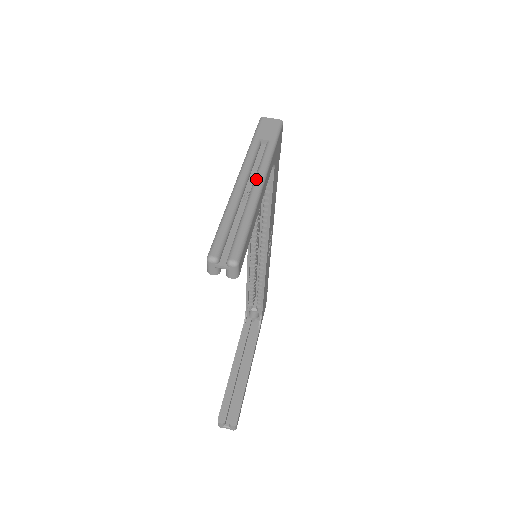
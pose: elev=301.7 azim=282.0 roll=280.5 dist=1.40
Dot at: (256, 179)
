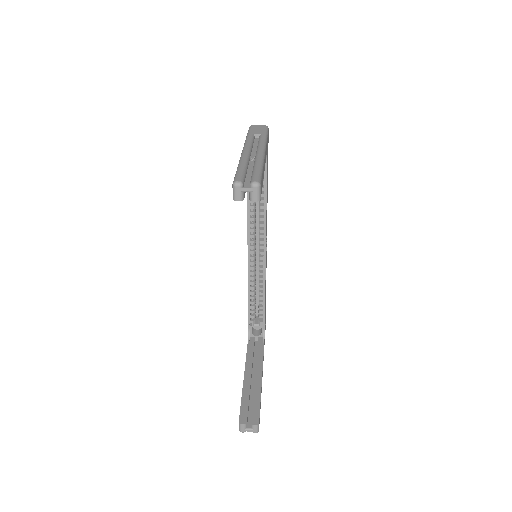
Dot at: (258, 149)
